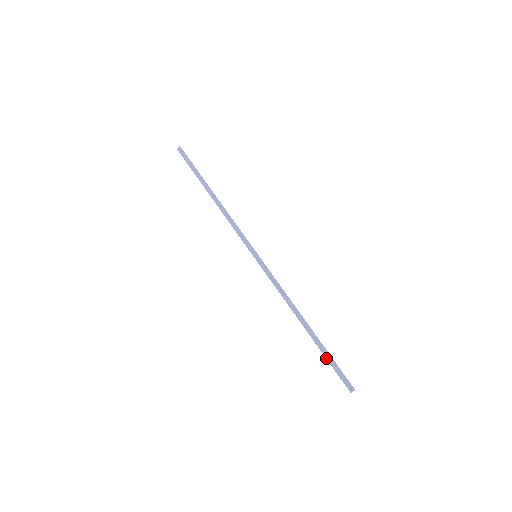
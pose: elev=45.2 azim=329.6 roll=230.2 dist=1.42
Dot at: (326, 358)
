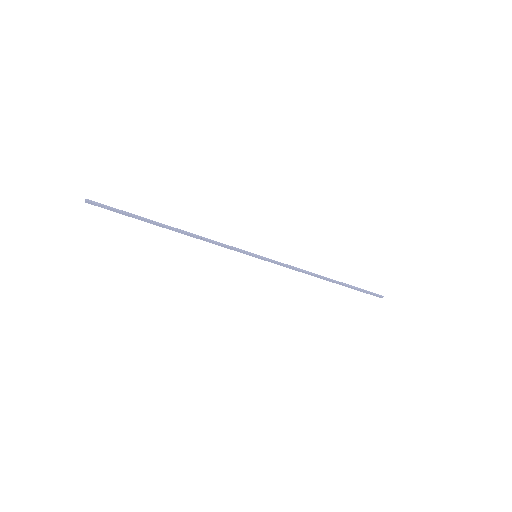
Dot at: occluded
